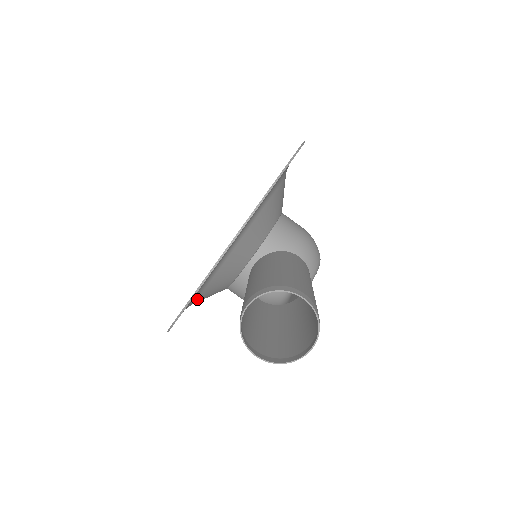
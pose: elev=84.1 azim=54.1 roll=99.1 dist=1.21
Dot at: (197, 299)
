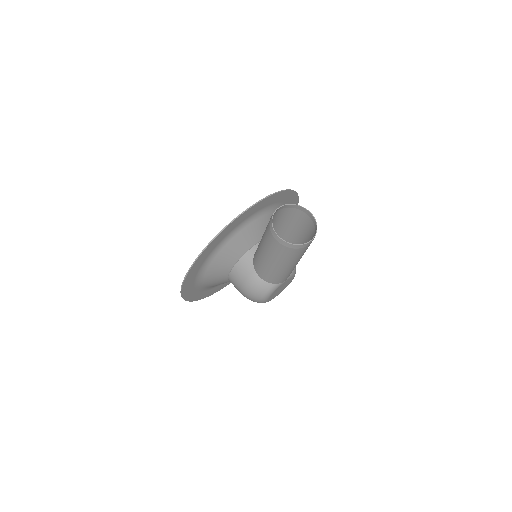
Dot at: (219, 252)
